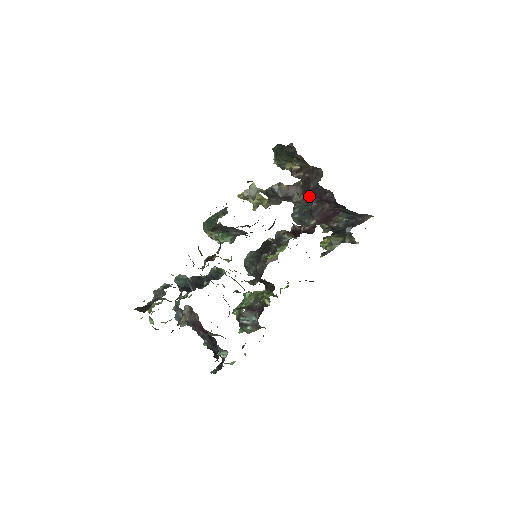
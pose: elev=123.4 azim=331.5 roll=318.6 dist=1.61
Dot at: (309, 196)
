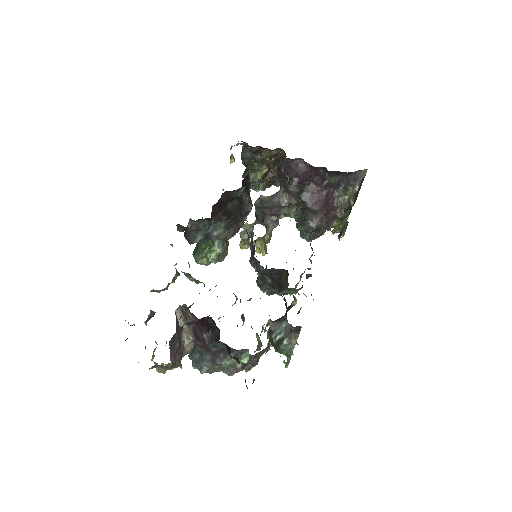
Dot at: (291, 188)
